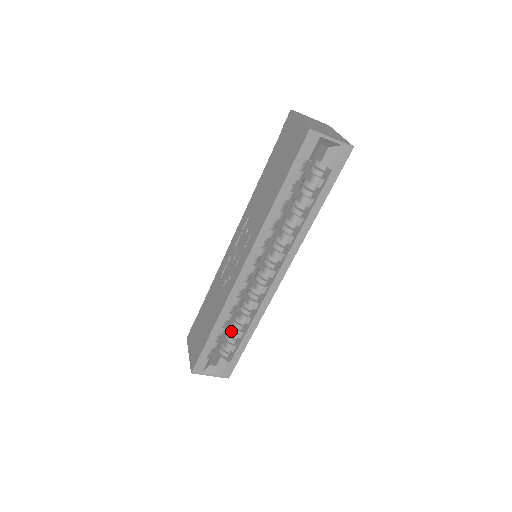
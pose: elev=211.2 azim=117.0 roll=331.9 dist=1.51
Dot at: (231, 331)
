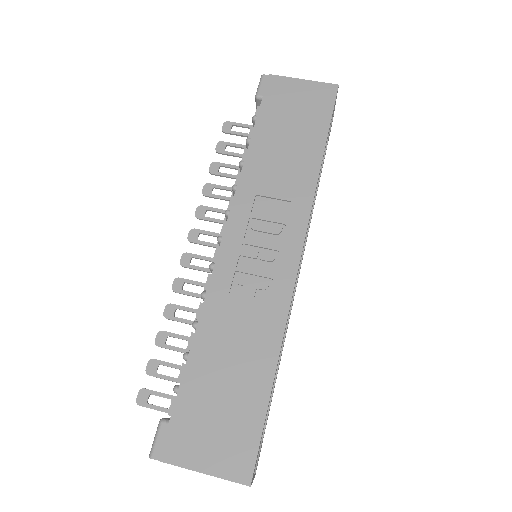
Dot at: occluded
